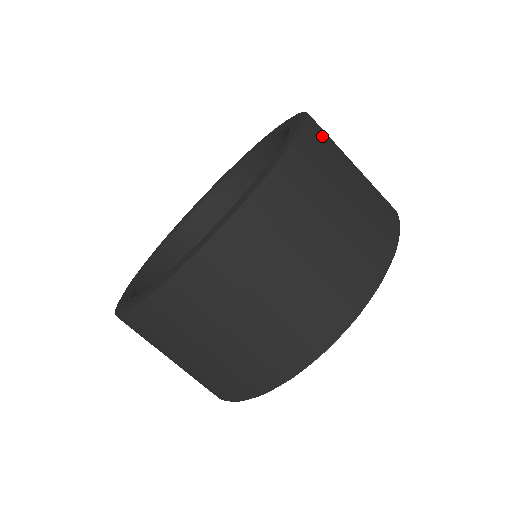
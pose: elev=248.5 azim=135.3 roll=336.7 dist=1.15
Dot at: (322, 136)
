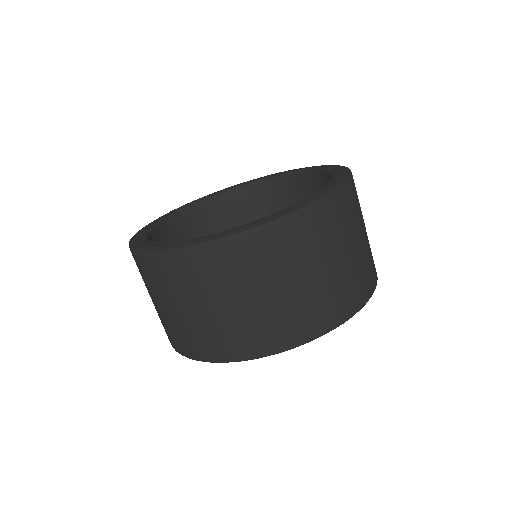
Dot at: occluded
